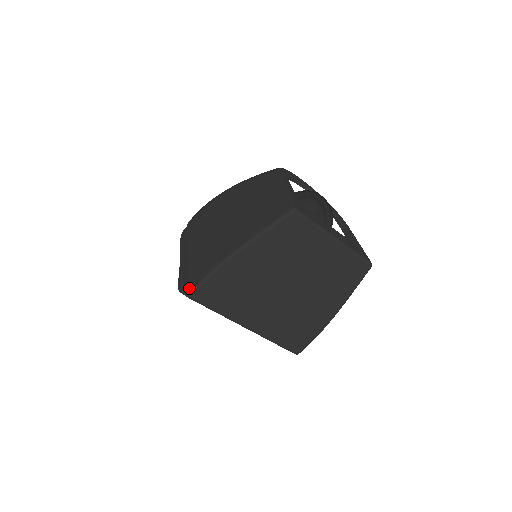
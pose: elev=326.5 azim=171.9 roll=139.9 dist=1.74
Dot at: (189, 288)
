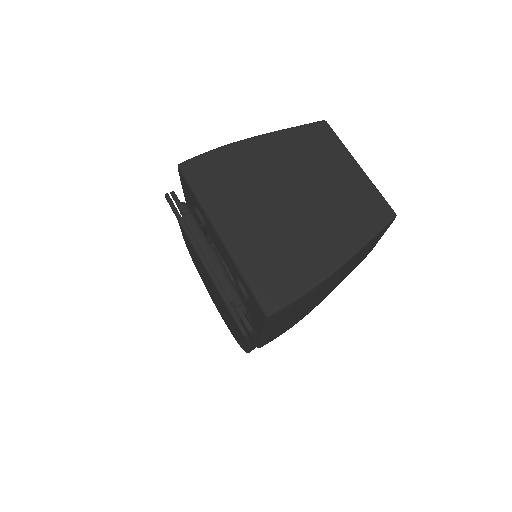
Dot at: occluded
